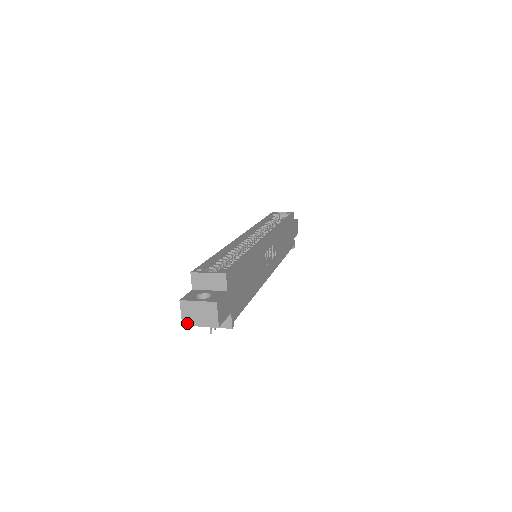
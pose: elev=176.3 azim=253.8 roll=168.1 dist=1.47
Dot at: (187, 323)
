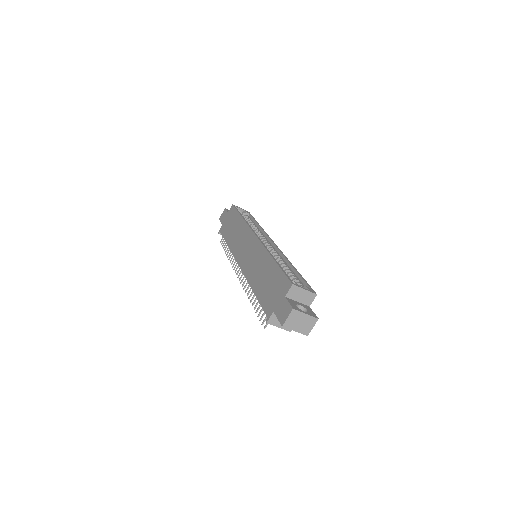
Dot at: (287, 326)
